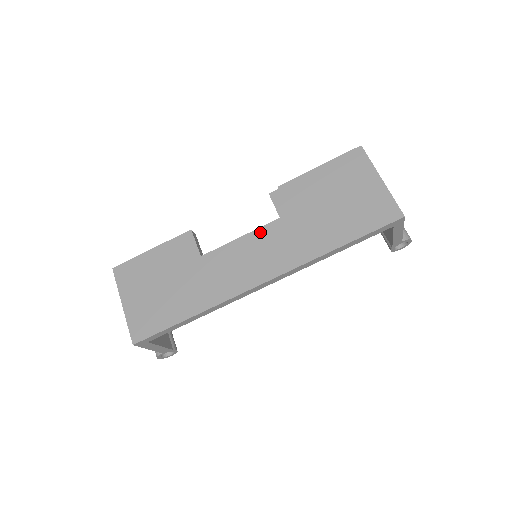
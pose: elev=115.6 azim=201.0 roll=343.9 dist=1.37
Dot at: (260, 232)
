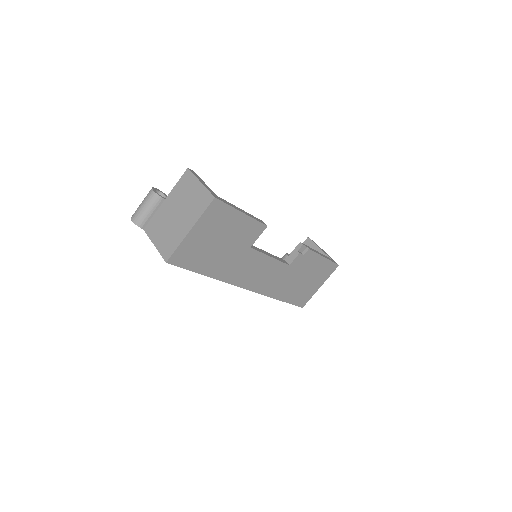
Dot at: (278, 264)
